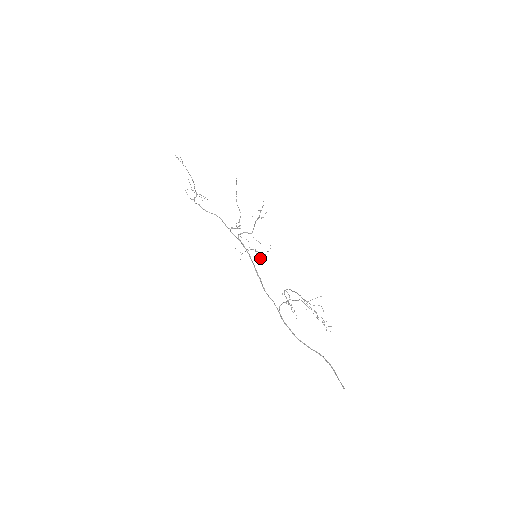
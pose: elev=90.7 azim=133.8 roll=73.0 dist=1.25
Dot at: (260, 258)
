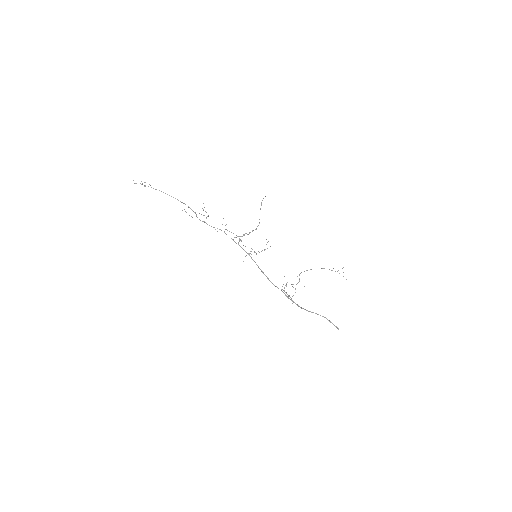
Dot at: occluded
